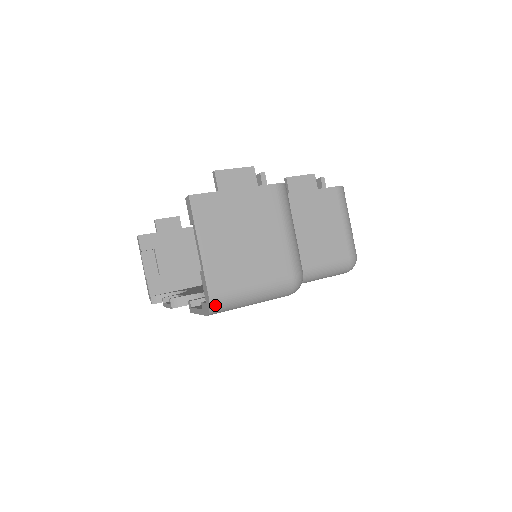
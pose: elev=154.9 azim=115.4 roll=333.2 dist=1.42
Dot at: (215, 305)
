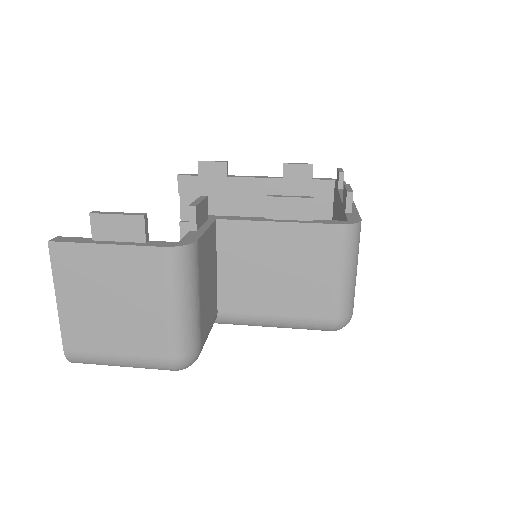
Dot at: (74, 360)
